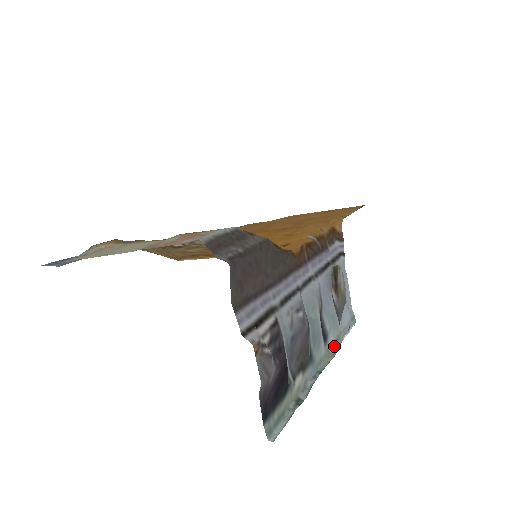
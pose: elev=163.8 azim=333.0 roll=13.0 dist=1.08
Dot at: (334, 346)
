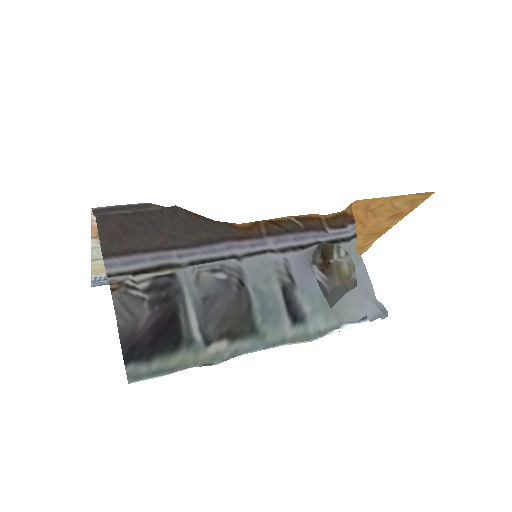
Dot at: (325, 334)
